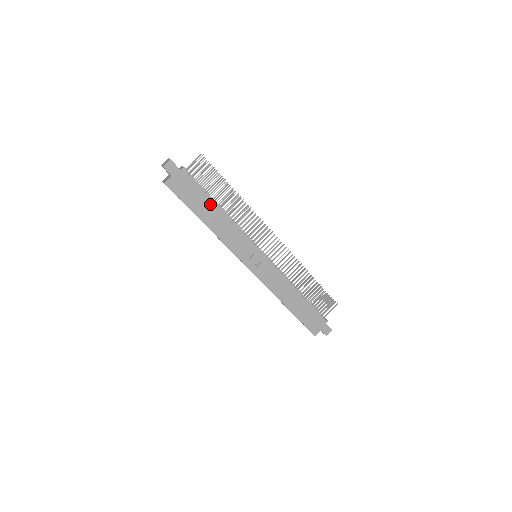
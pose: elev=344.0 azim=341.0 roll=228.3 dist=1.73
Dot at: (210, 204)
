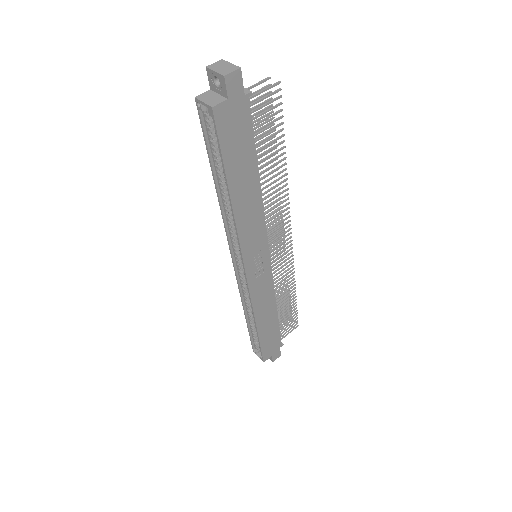
Dot at: (252, 168)
